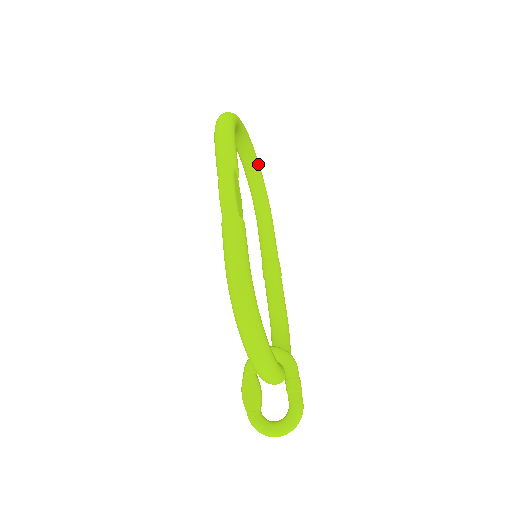
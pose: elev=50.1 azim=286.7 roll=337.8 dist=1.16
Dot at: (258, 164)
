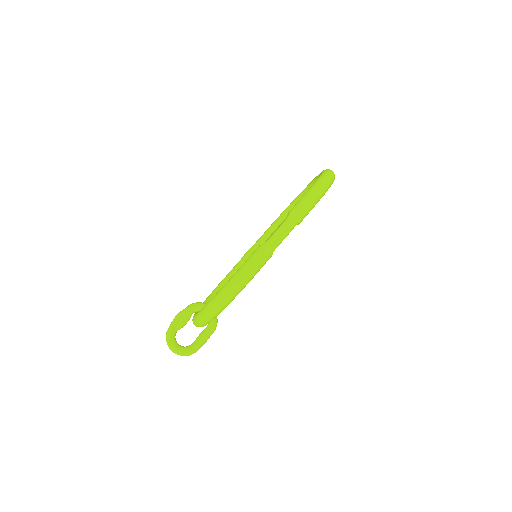
Dot at: occluded
